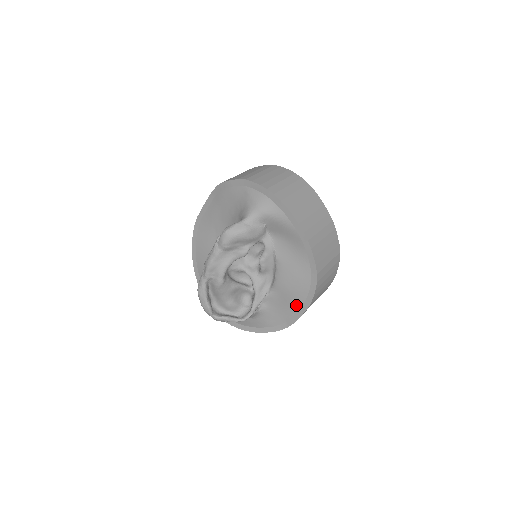
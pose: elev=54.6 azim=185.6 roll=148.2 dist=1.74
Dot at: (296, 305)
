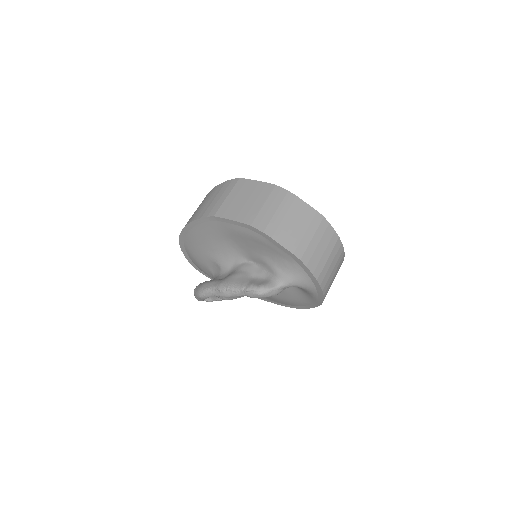
Dot at: (273, 300)
